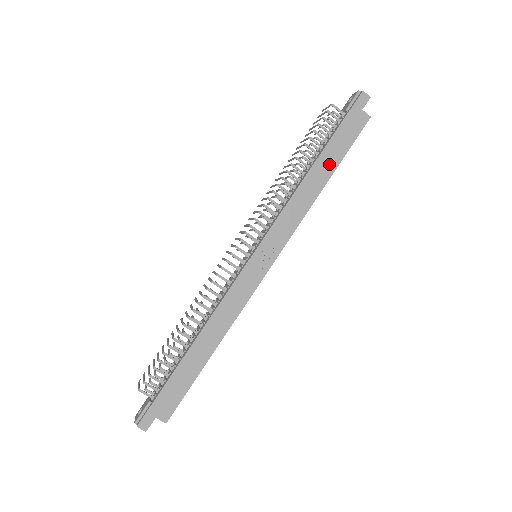
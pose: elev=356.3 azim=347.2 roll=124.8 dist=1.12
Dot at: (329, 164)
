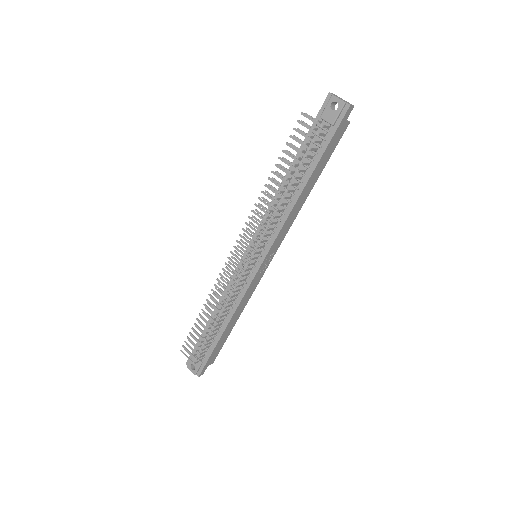
Dot at: (315, 177)
